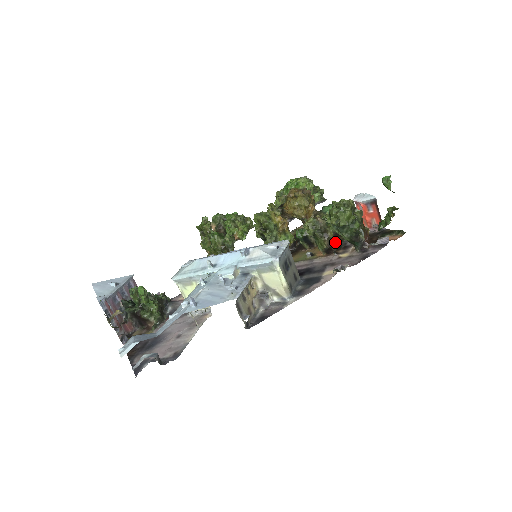
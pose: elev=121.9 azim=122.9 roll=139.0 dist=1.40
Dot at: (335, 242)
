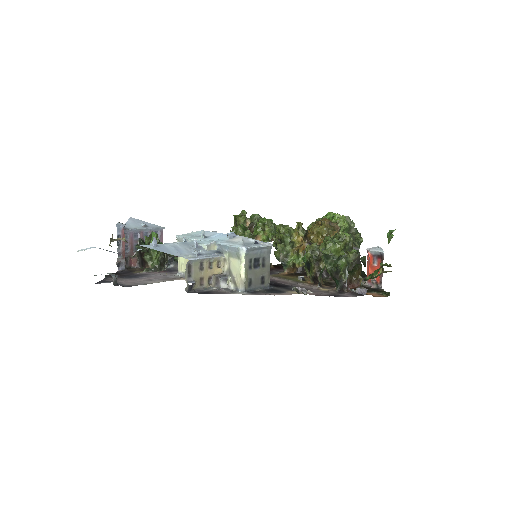
Dot at: (333, 281)
